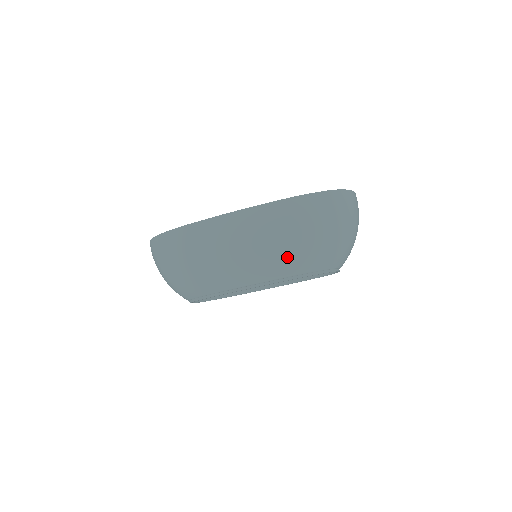
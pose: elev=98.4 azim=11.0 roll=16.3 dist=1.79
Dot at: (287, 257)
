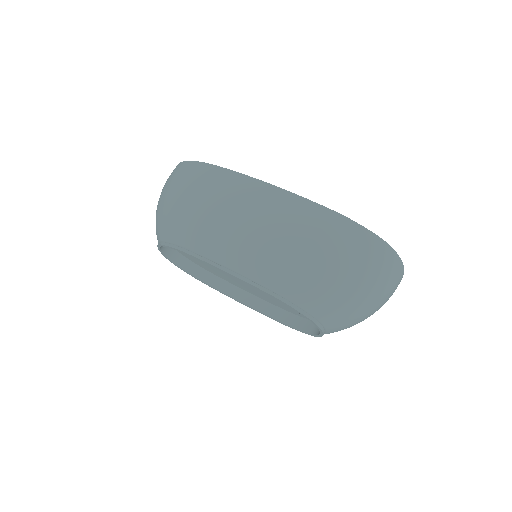
Dot at: (283, 265)
